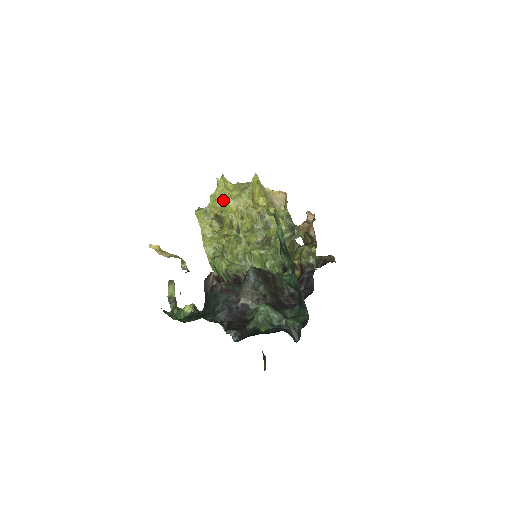
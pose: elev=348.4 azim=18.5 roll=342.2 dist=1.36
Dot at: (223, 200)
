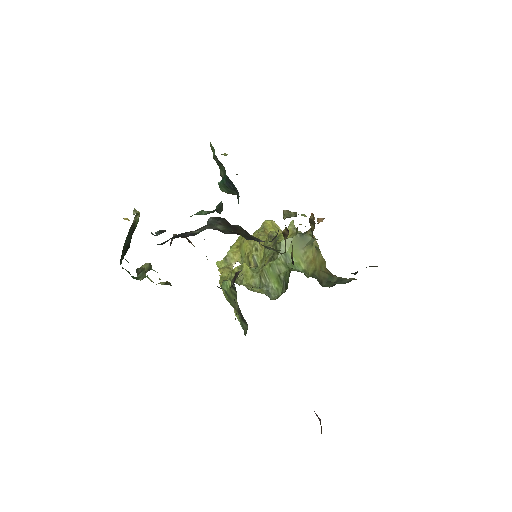
Dot at: (241, 245)
